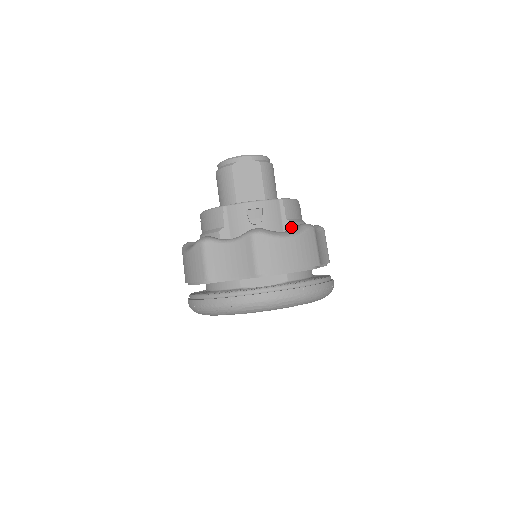
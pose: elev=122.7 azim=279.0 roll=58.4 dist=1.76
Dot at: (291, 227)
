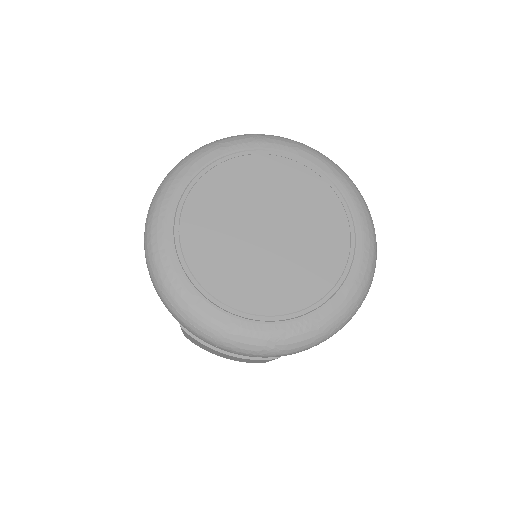
Dot at: occluded
